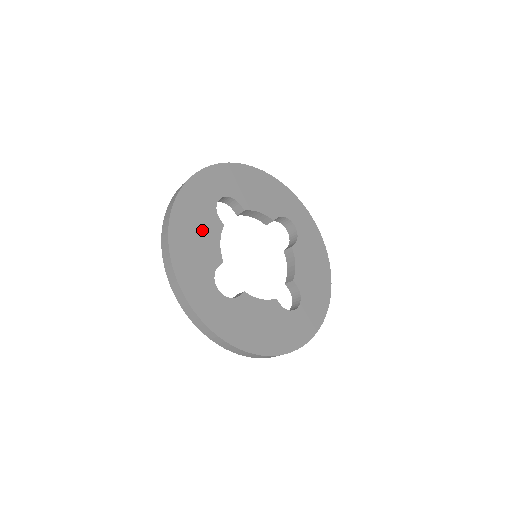
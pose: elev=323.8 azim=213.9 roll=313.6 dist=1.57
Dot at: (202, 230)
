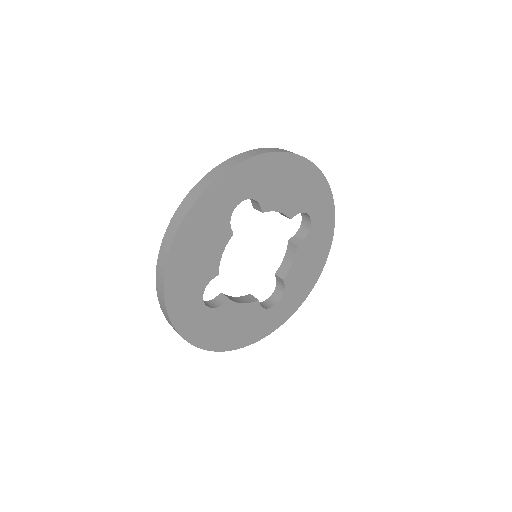
Dot at: (207, 244)
